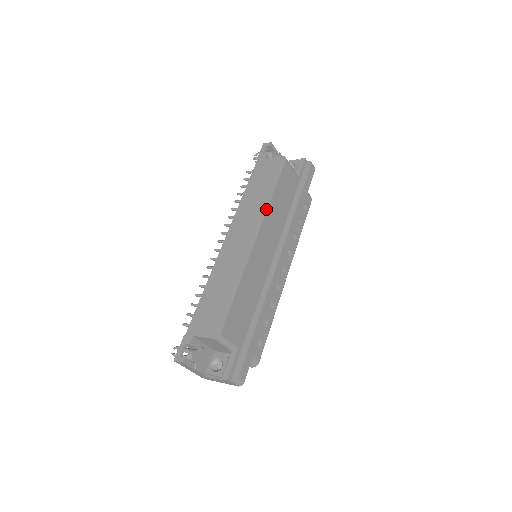
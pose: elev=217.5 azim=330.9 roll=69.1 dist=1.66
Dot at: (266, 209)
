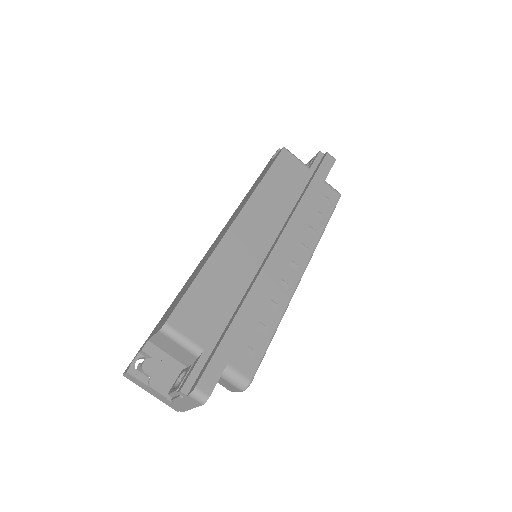
Dot at: (252, 193)
